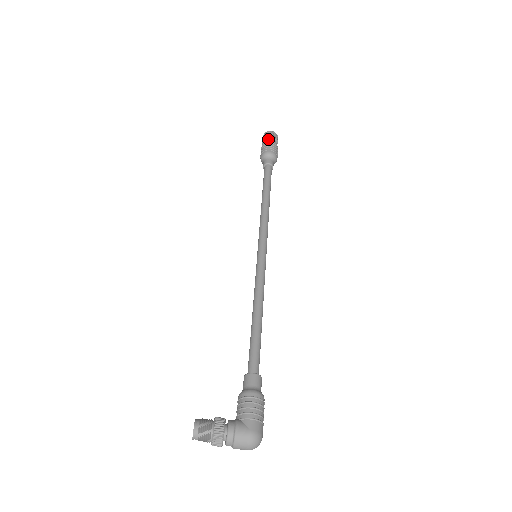
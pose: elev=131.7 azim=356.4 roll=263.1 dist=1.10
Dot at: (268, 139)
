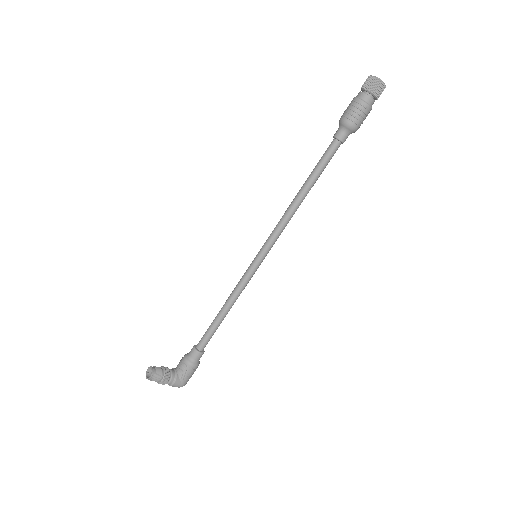
Dot at: (370, 98)
